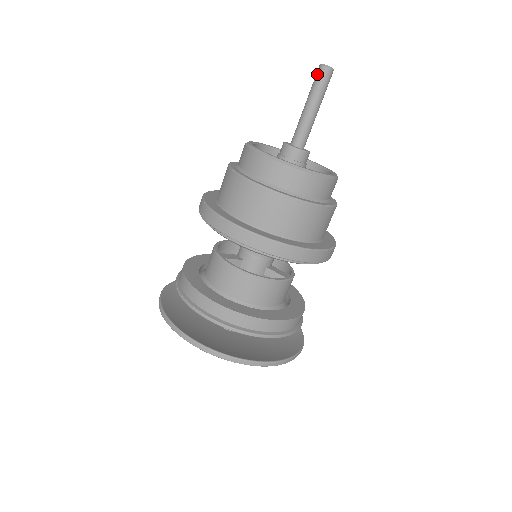
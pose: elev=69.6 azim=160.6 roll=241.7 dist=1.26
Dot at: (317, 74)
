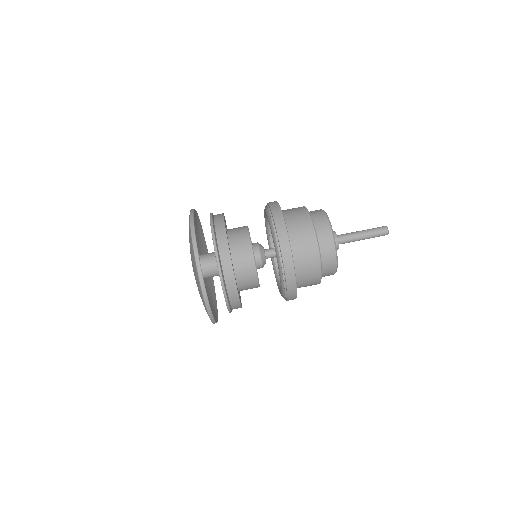
Dot at: (380, 227)
